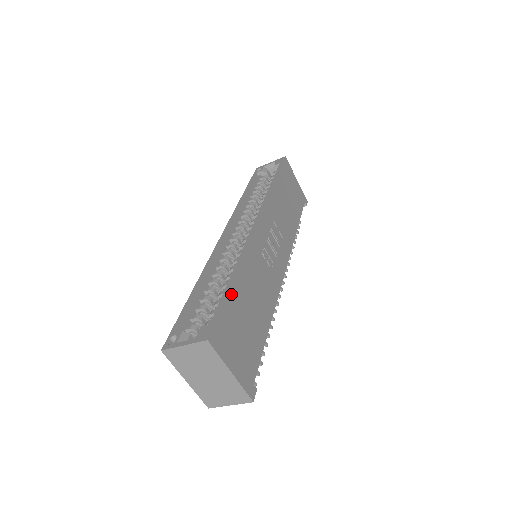
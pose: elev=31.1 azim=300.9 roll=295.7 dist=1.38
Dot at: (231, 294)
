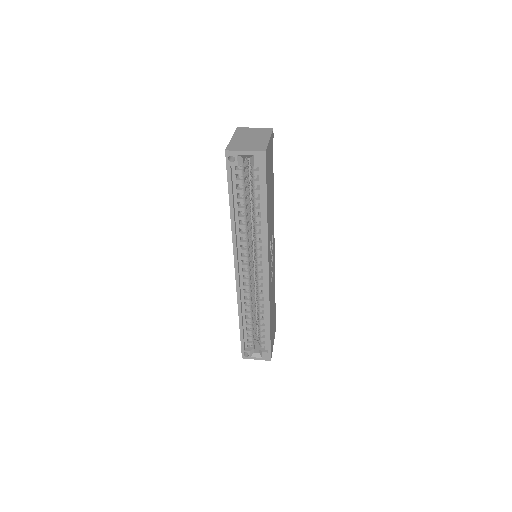
Dot at: occluded
